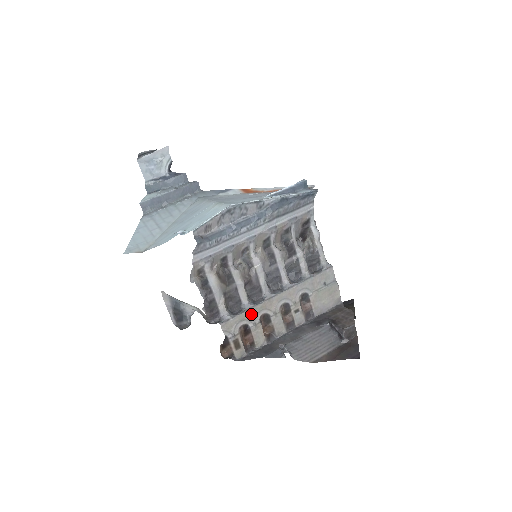
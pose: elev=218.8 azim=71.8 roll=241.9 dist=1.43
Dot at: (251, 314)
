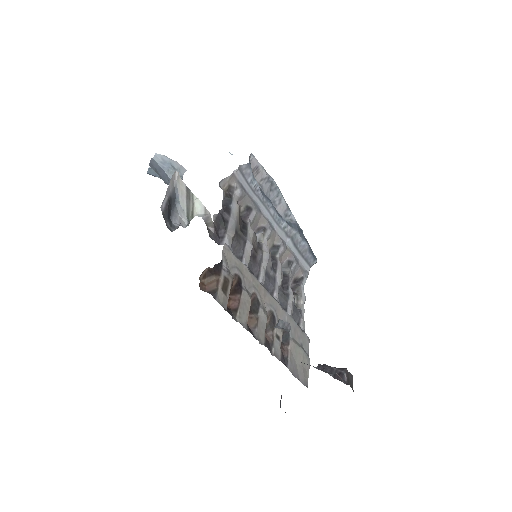
Dot at: (248, 278)
